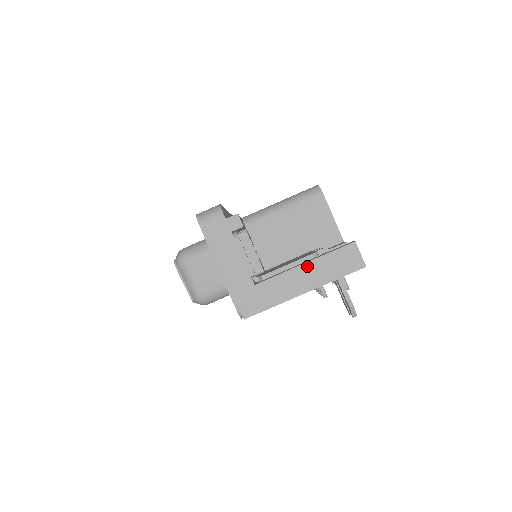
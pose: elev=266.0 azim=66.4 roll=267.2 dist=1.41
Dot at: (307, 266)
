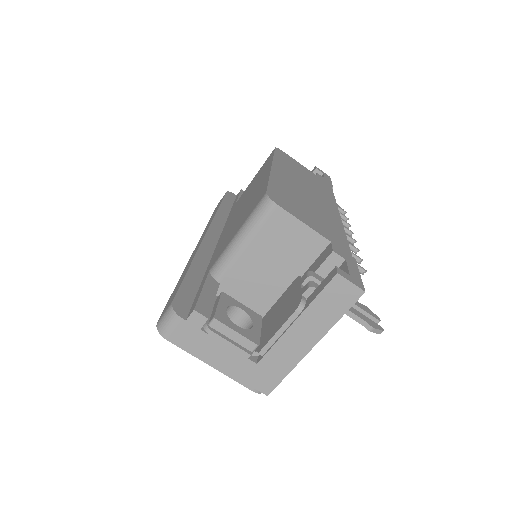
Dot at: (299, 323)
